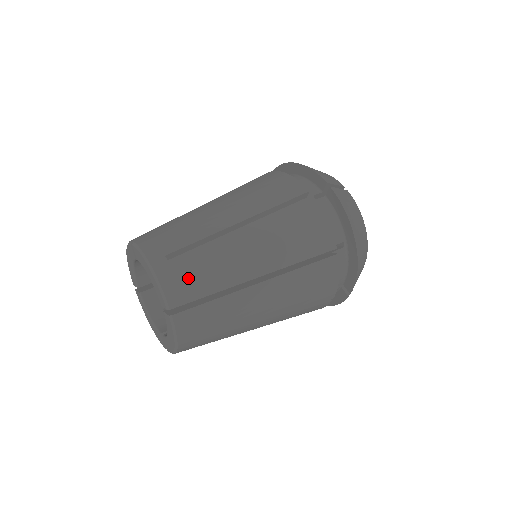
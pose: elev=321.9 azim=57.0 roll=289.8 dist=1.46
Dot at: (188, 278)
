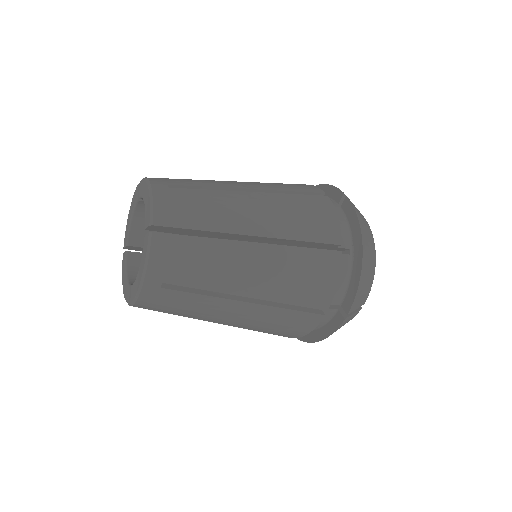
Dot at: (182, 206)
